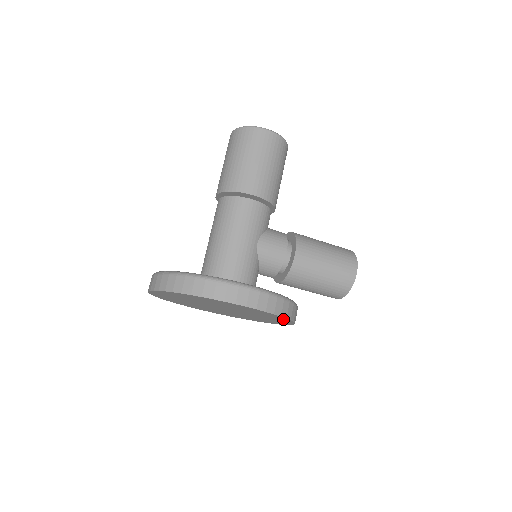
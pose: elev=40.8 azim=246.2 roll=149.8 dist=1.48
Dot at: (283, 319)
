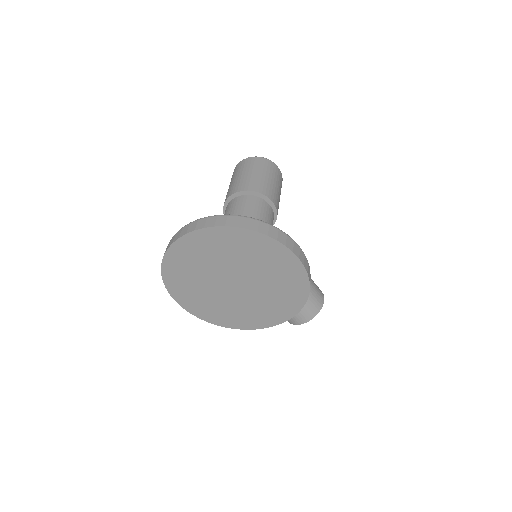
Dot at: (299, 299)
